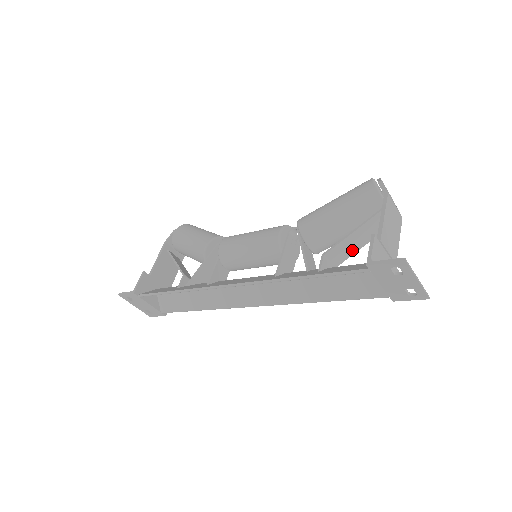
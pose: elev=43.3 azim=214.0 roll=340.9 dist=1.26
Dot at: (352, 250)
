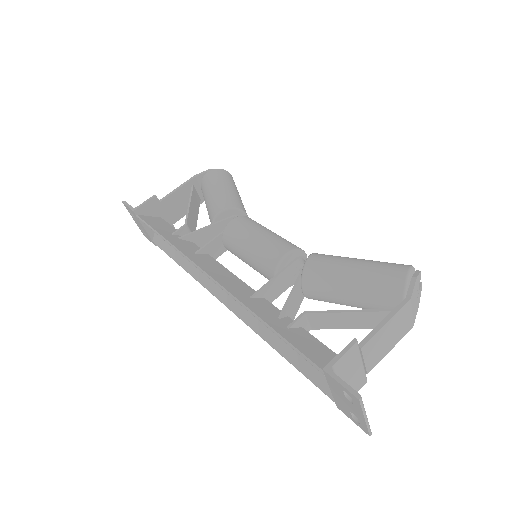
Dot at: (338, 325)
